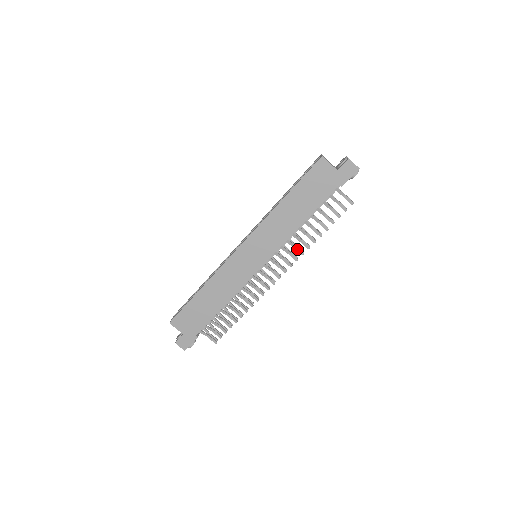
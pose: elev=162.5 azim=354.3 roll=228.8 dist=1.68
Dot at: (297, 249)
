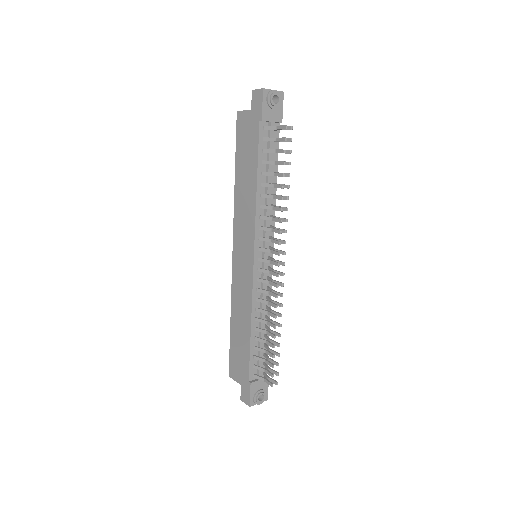
Dot at: (274, 220)
